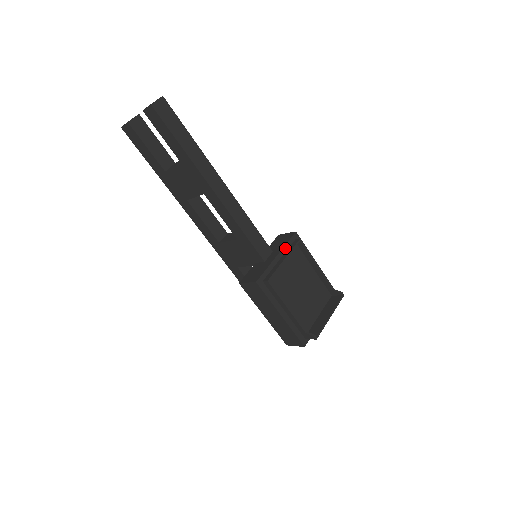
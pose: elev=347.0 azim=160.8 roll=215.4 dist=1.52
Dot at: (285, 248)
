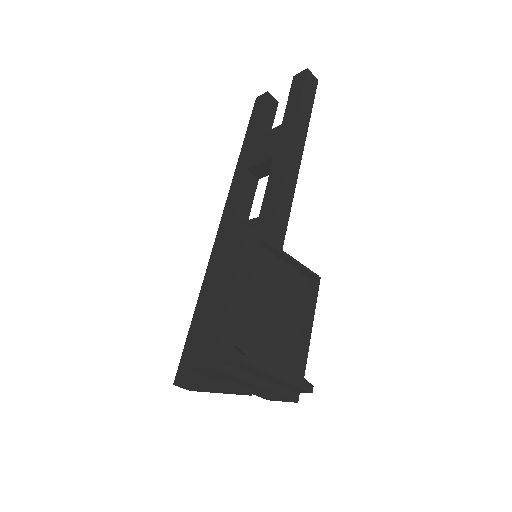
Dot at: occluded
